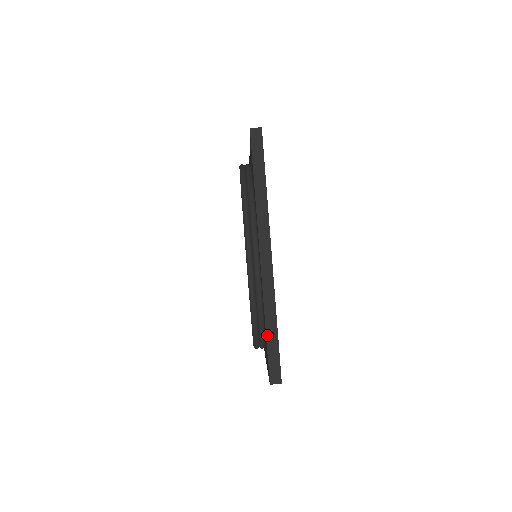
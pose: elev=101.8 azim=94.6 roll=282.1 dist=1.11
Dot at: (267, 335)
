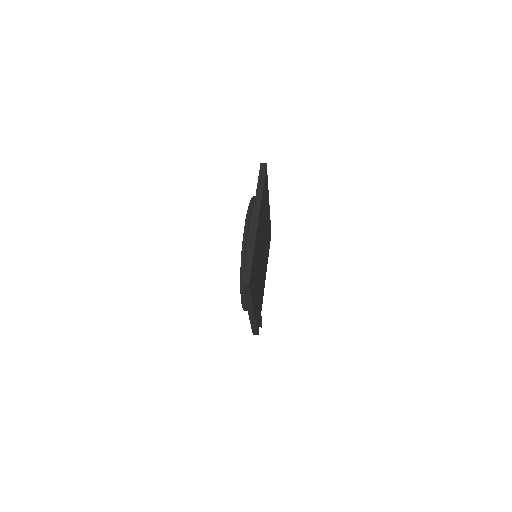
Dot at: (246, 258)
